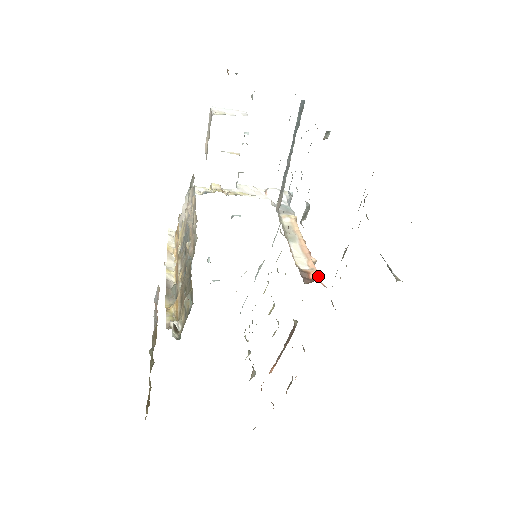
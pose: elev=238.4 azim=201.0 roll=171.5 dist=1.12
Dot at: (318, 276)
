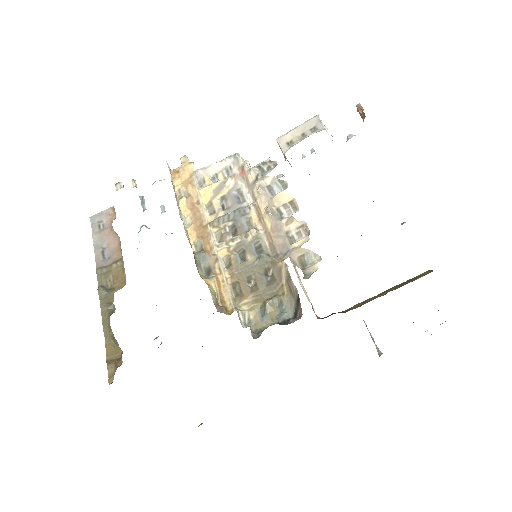
Dot at: occluded
